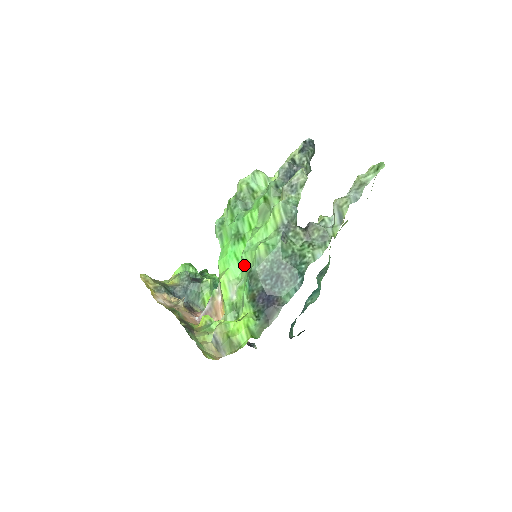
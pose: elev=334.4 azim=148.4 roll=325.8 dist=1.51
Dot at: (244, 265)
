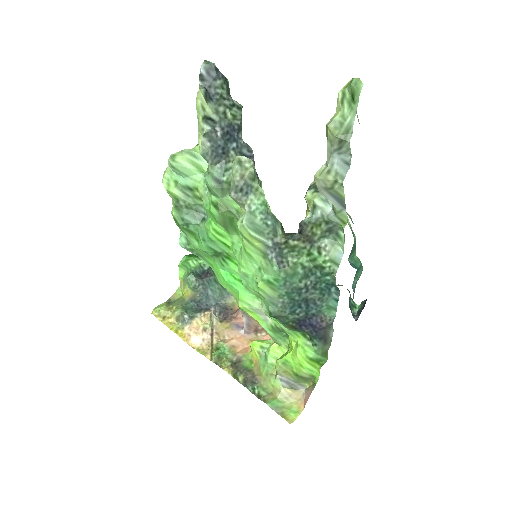
Dot at: occluded
